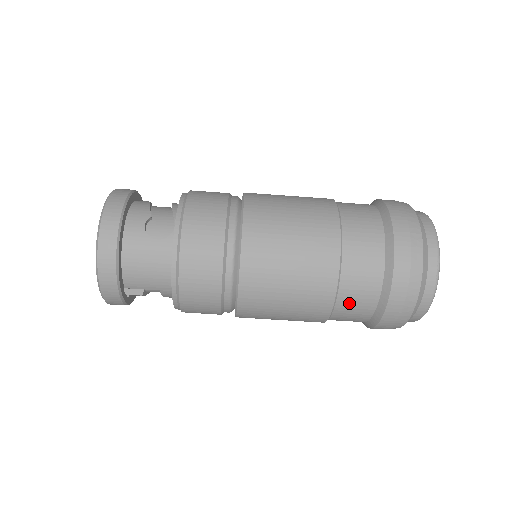
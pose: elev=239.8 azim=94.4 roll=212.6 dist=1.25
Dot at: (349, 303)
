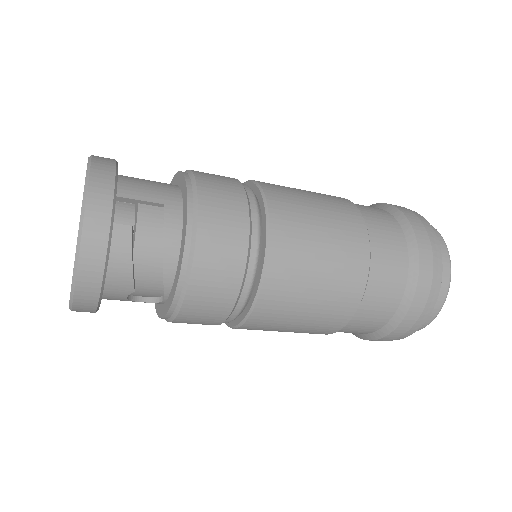
Dot at: occluded
